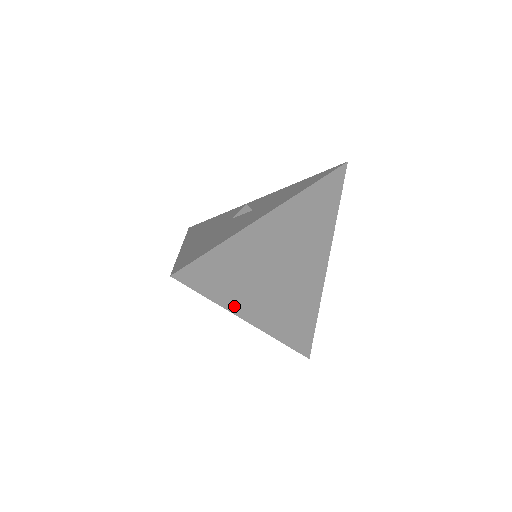
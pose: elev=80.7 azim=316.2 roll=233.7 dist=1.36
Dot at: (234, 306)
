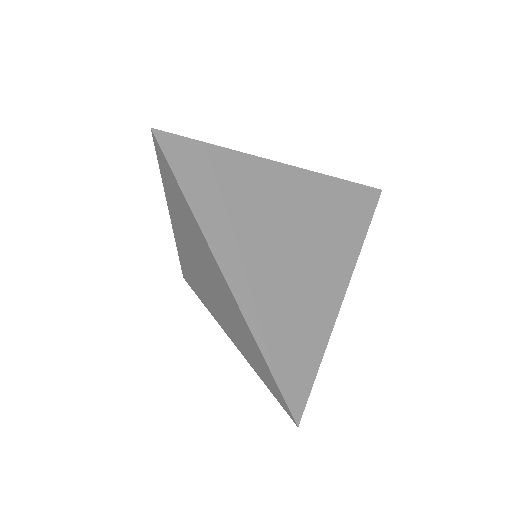
Dot at: (212, 235)
